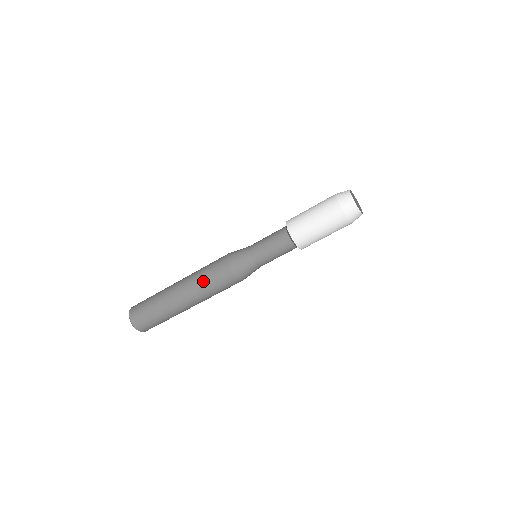
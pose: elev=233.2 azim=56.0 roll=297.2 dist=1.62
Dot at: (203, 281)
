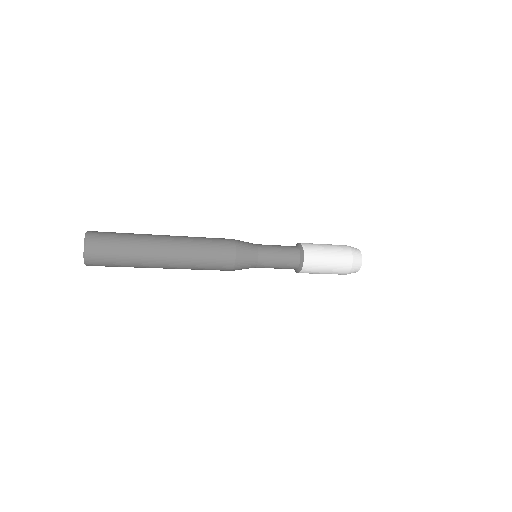
Dot at: (200, 265)
